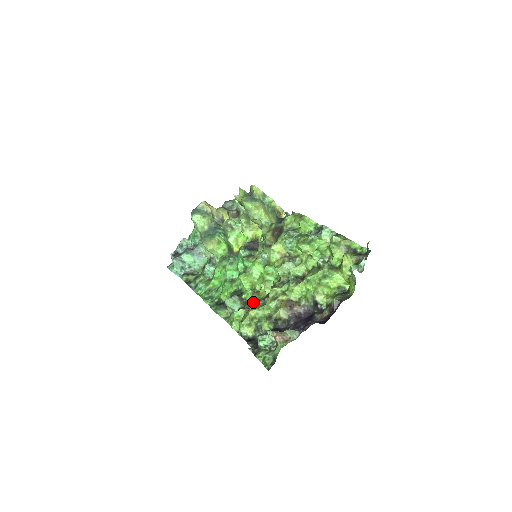
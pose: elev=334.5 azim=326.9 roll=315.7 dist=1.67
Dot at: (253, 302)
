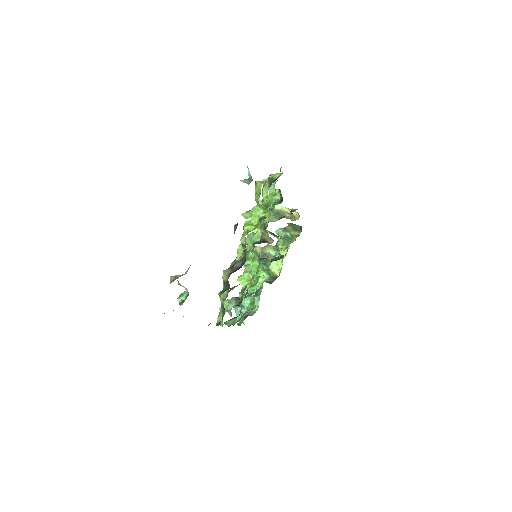
Dot at: (230, 289)
